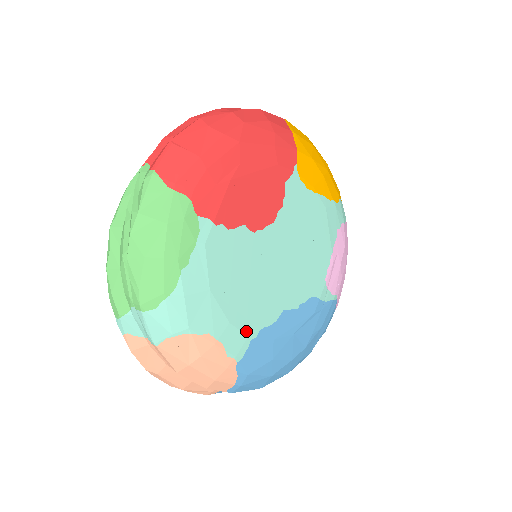
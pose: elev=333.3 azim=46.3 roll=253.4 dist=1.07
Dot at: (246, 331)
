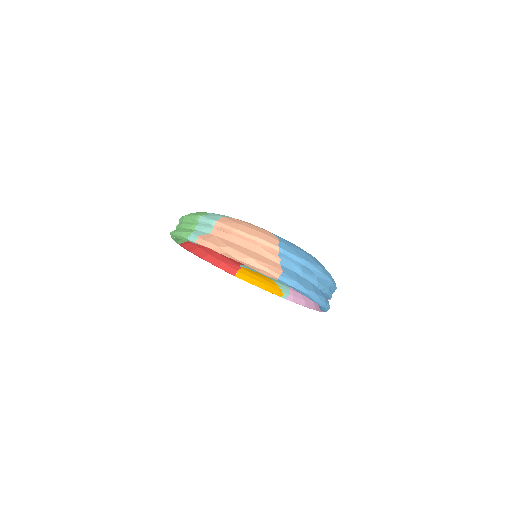
Dot at: occluded
